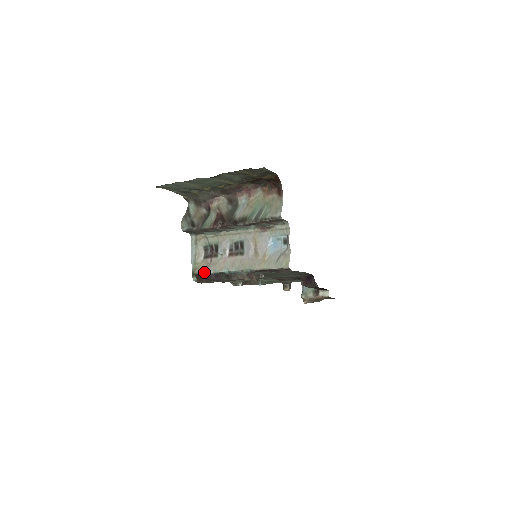
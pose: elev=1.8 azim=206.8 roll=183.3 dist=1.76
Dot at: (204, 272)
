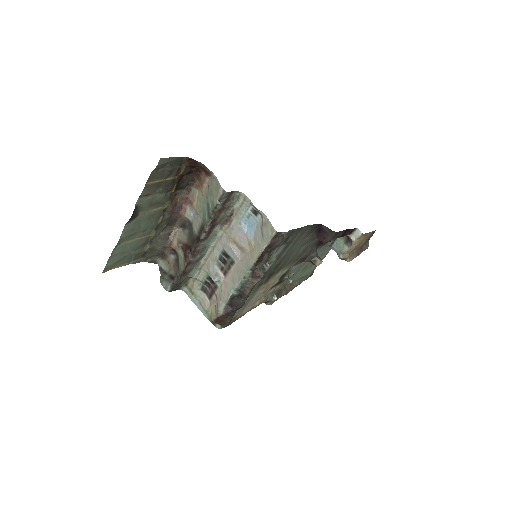
Dot at: (217, 312)
